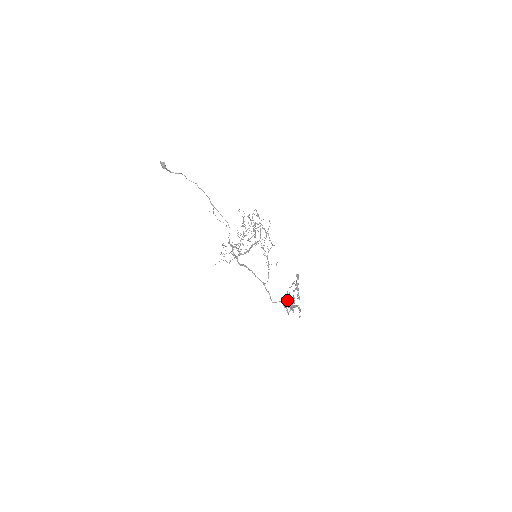
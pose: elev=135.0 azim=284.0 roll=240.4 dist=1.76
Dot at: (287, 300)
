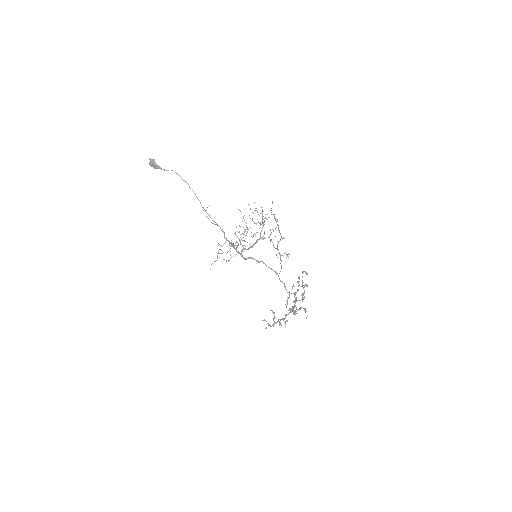
Dot at: (286, 306)
